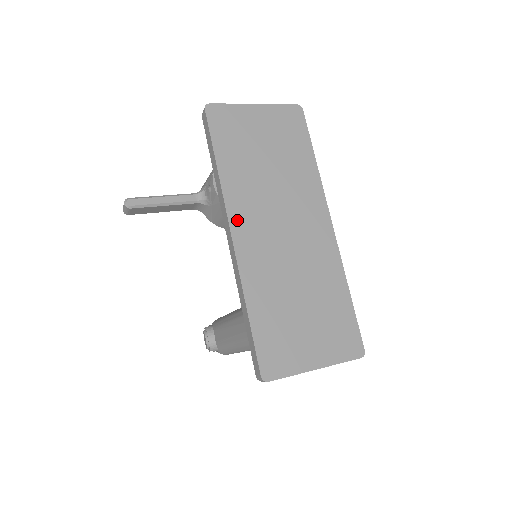
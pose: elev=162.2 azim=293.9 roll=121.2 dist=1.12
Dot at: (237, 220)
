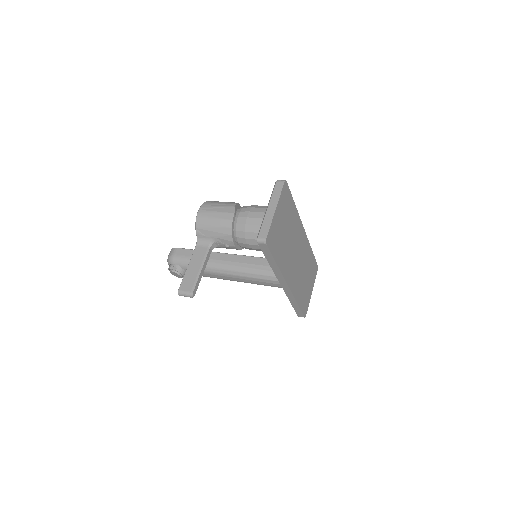
Dot at: (288, 278)
